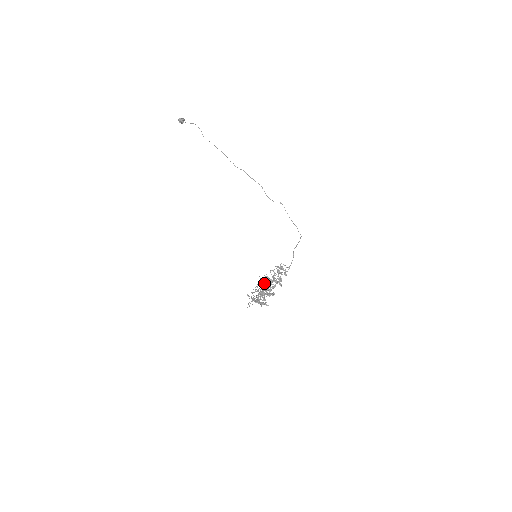
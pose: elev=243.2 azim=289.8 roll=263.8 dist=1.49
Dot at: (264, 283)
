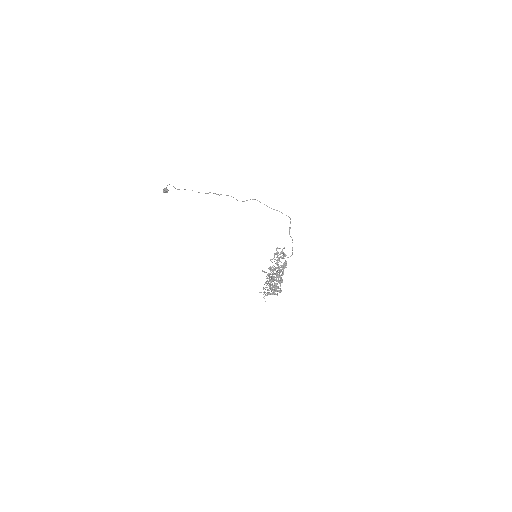
Dot at: (271, 274)
